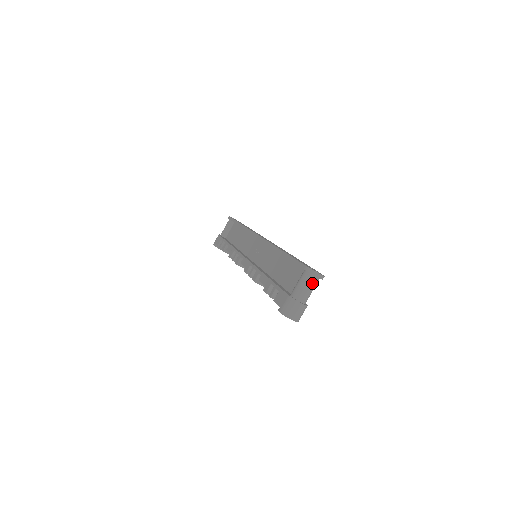
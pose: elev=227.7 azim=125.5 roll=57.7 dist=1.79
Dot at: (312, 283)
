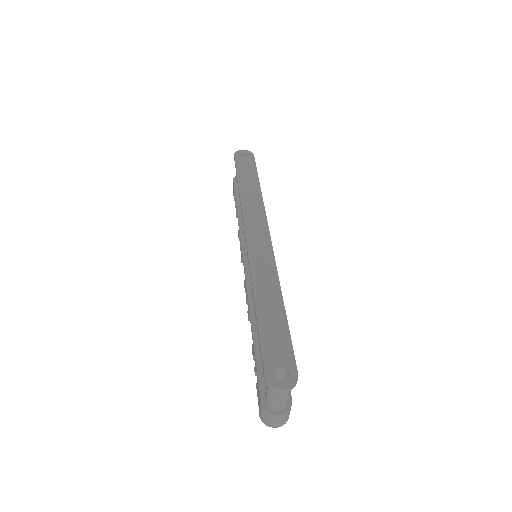
Dot at: (281, 394)
